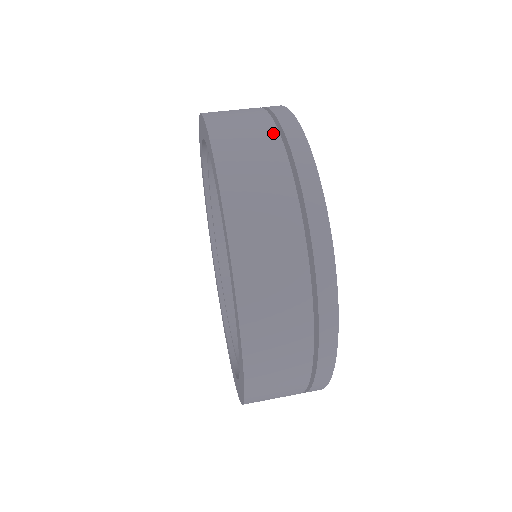
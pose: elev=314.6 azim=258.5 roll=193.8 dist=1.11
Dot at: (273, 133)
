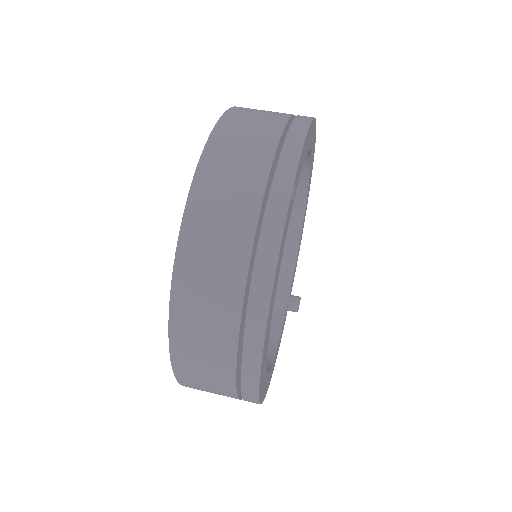
Dot at: (249, 232)
